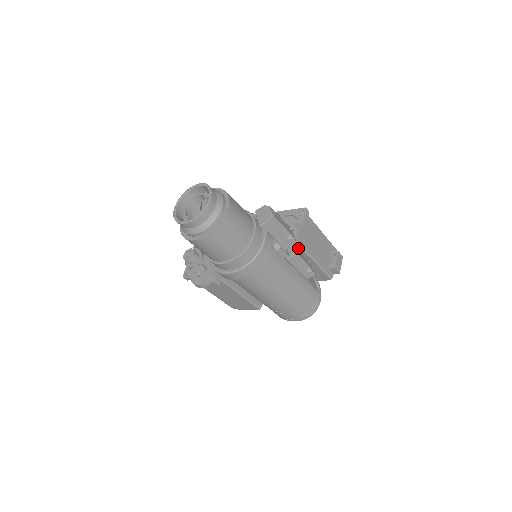
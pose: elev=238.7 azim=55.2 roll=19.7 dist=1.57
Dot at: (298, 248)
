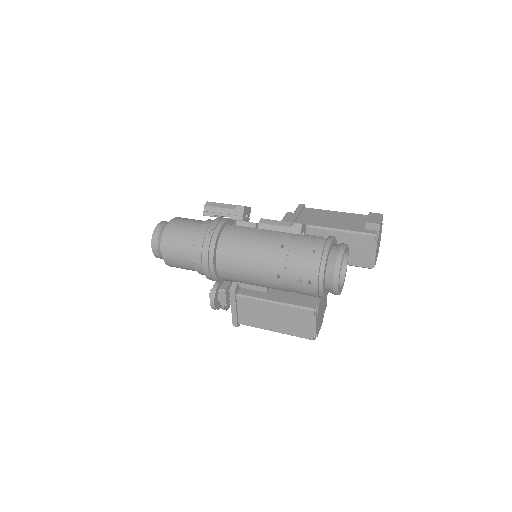
Dot at: occluded
